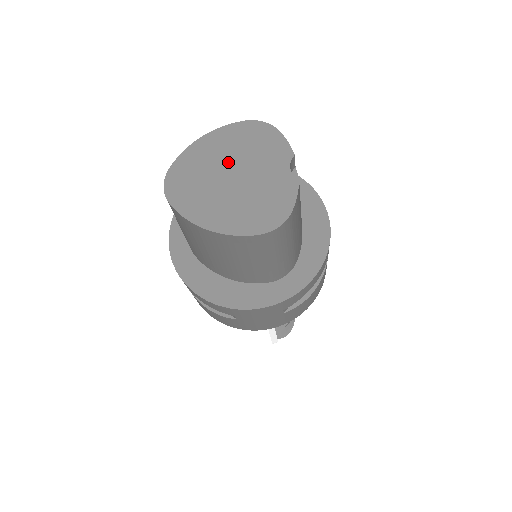
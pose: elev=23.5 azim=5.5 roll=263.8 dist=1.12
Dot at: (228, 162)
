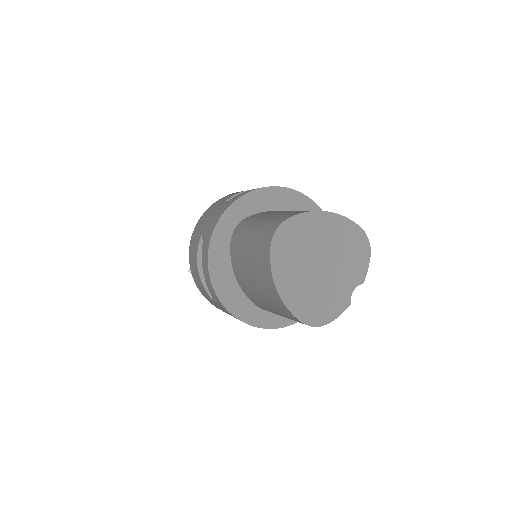
Dot at: (327, 250)
